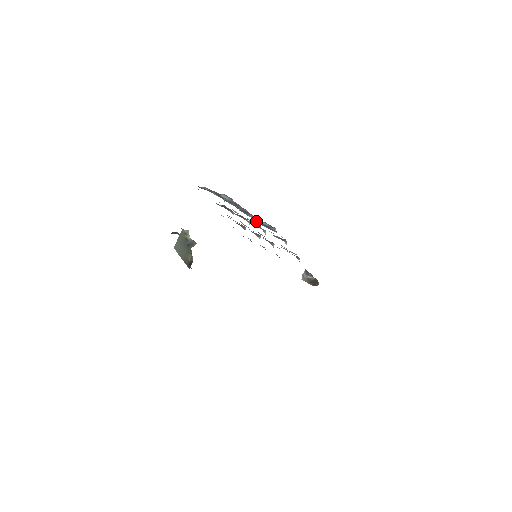
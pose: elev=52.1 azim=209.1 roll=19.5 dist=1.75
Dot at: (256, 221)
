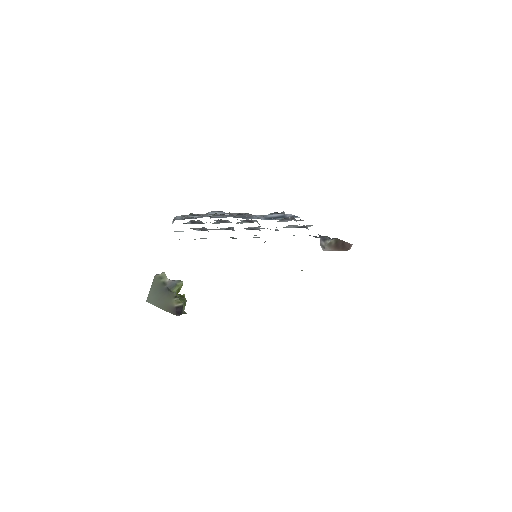
Dot at: (263, 219)
